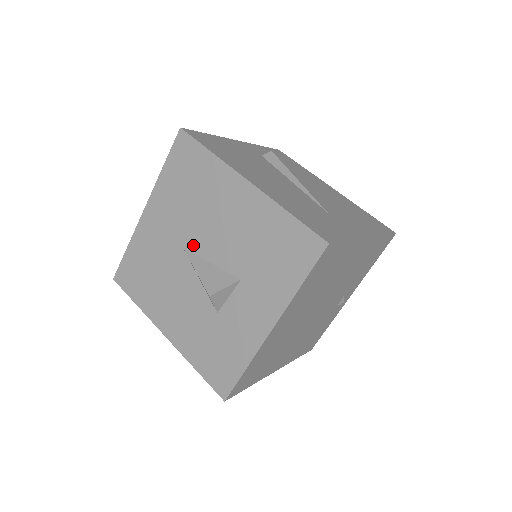
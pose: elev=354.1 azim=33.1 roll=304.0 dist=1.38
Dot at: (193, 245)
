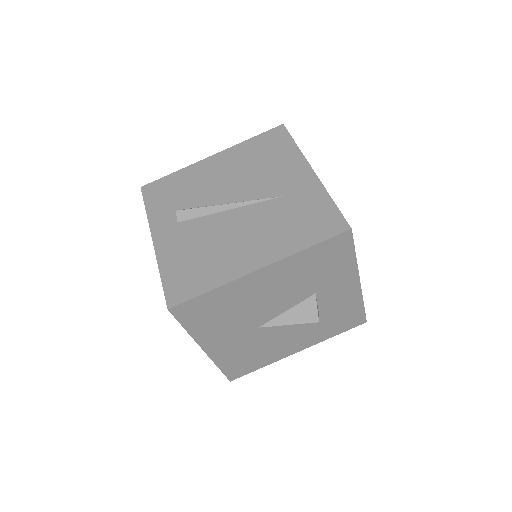
Dot at: (263, 320)
